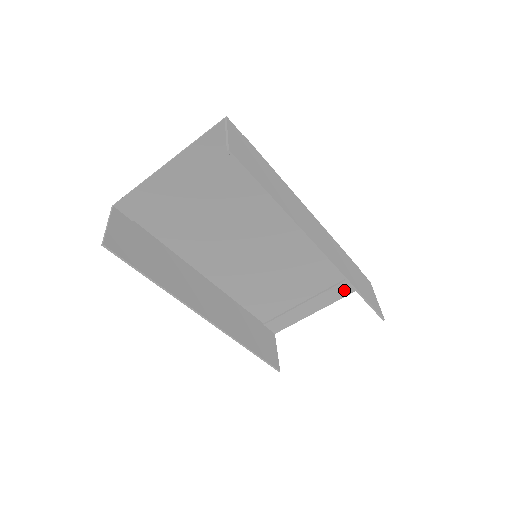
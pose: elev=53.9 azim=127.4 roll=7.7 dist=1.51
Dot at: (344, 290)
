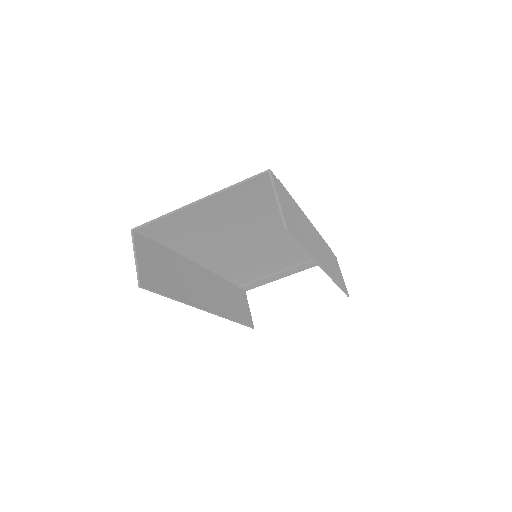
Dot at: (314, 264)
